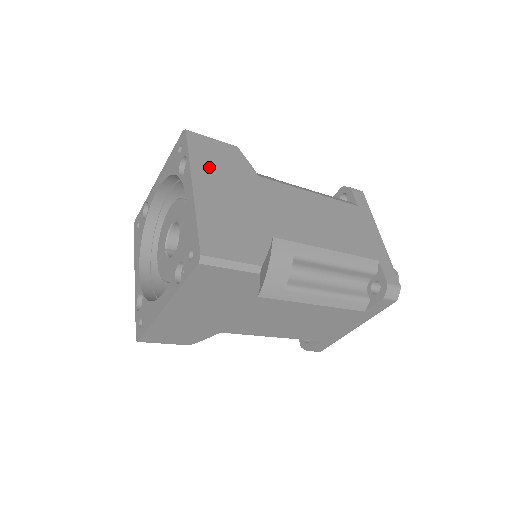
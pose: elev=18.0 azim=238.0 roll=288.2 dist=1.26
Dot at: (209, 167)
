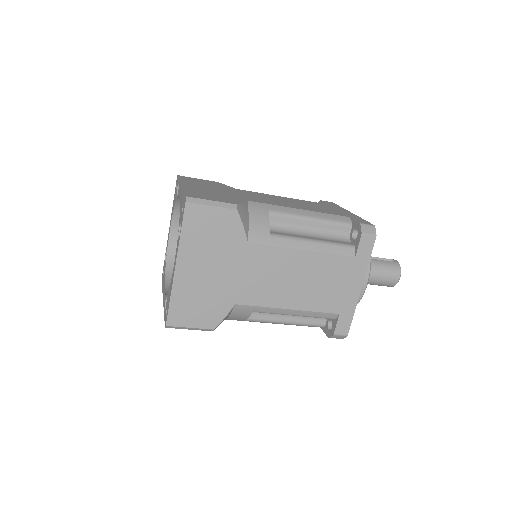
Dot at: (195, 183)
